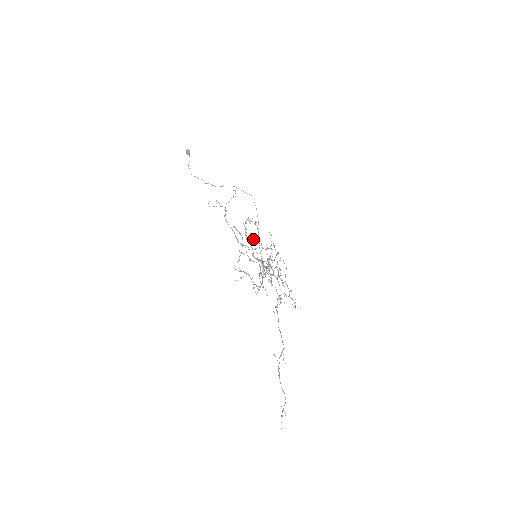
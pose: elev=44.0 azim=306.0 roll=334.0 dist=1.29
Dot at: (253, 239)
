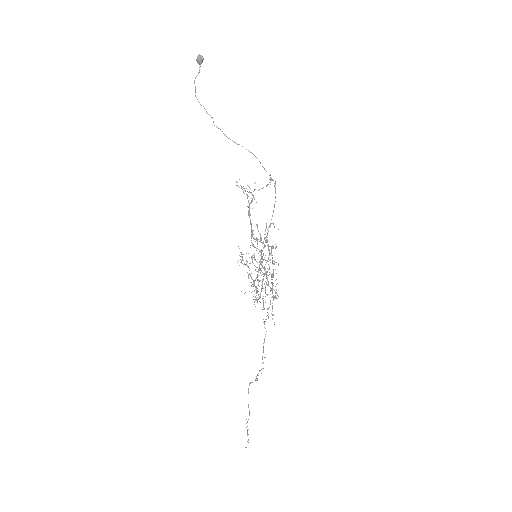
Dot at: occluded
